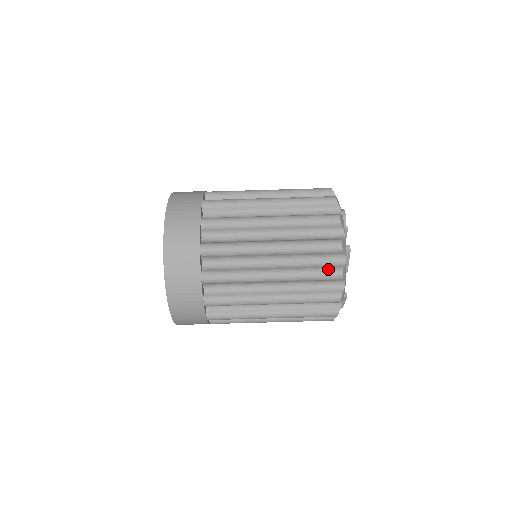
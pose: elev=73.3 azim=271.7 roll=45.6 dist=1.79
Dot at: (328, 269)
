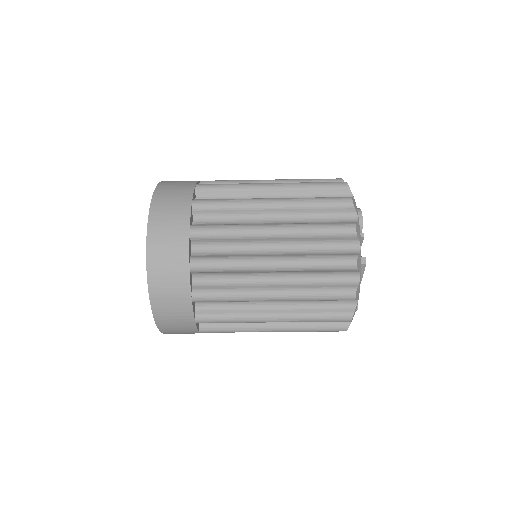
Dot at: (339, 289)
